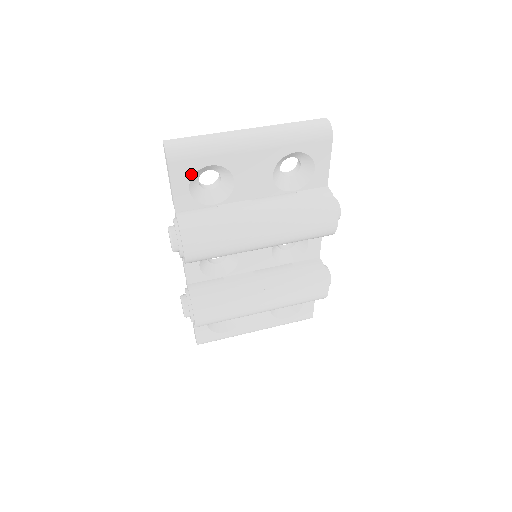
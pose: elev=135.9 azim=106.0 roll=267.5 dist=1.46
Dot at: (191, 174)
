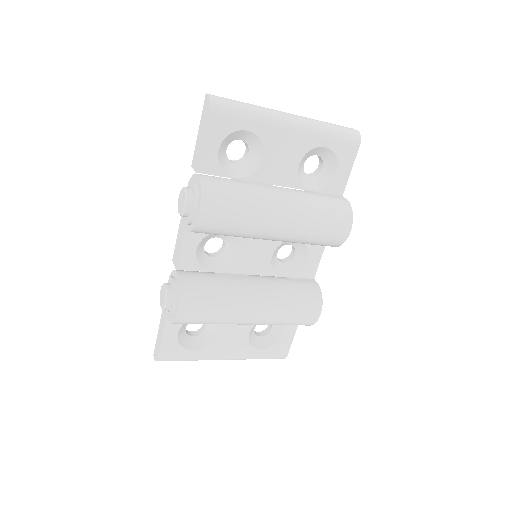
Dot at: (226, 133)
